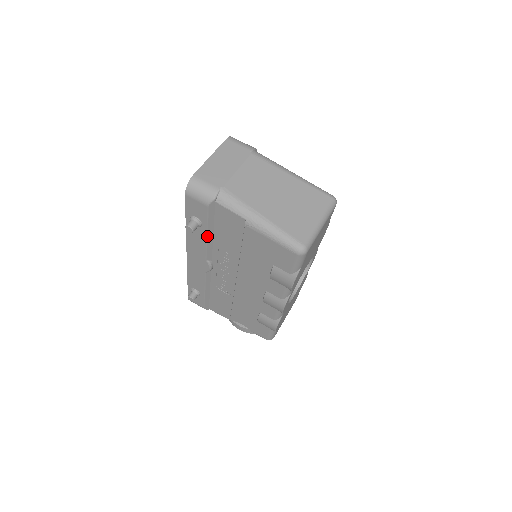
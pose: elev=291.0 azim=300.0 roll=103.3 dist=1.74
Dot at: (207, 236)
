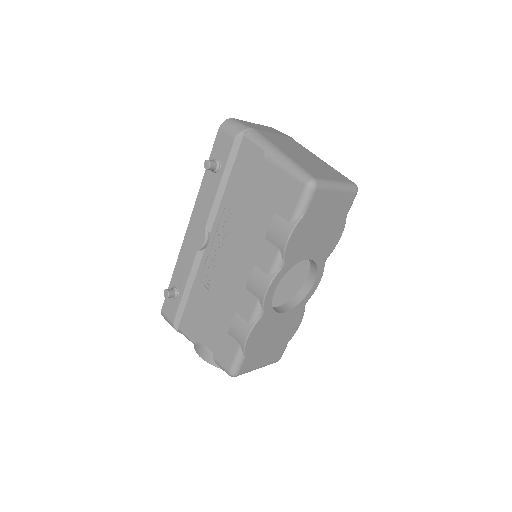
Dot at: (219, 186)
